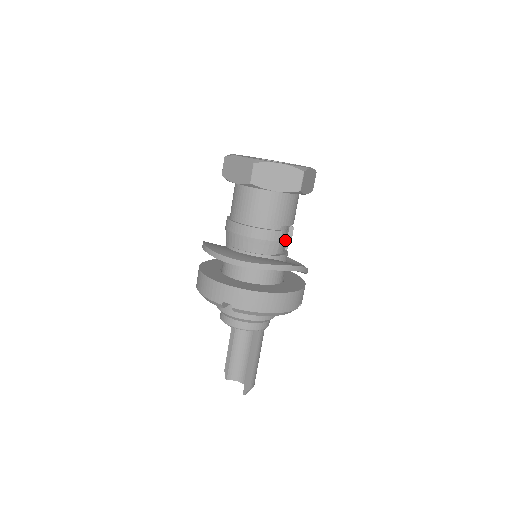
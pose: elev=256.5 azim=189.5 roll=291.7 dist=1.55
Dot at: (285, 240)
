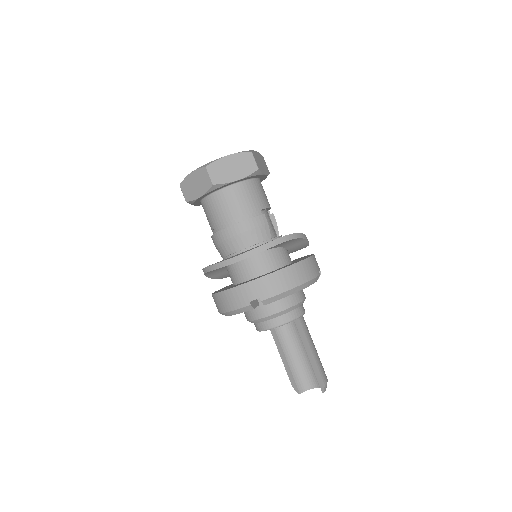
Dot at: (272, 226)
